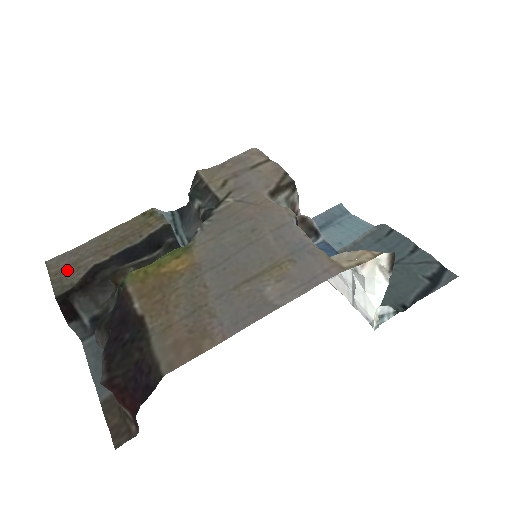
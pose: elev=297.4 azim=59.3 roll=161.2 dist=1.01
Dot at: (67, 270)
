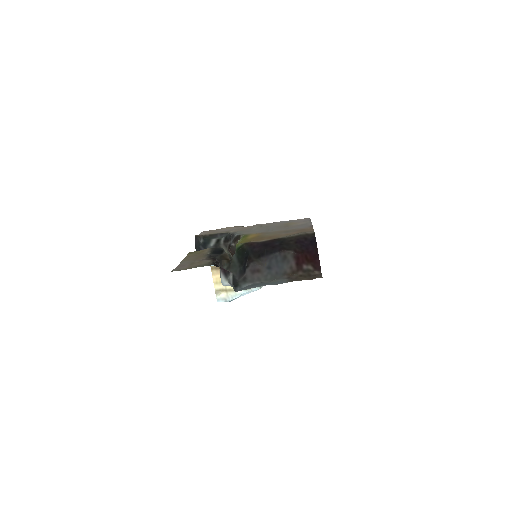
Dot at: (194, 265)
